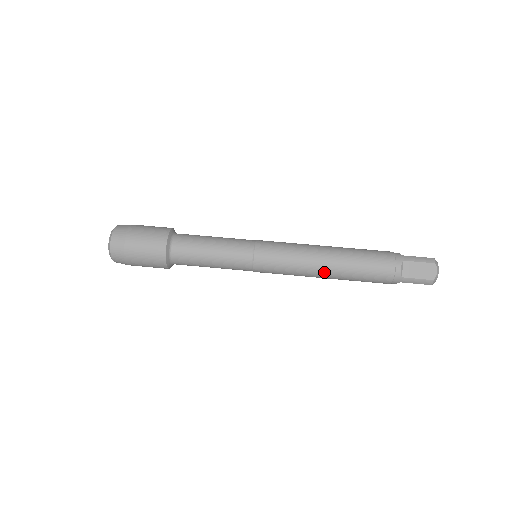
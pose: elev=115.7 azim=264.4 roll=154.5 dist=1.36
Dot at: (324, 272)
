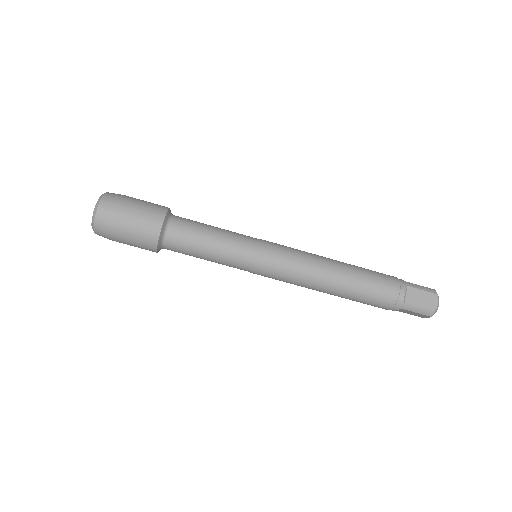
Dot at: (328, 284)
